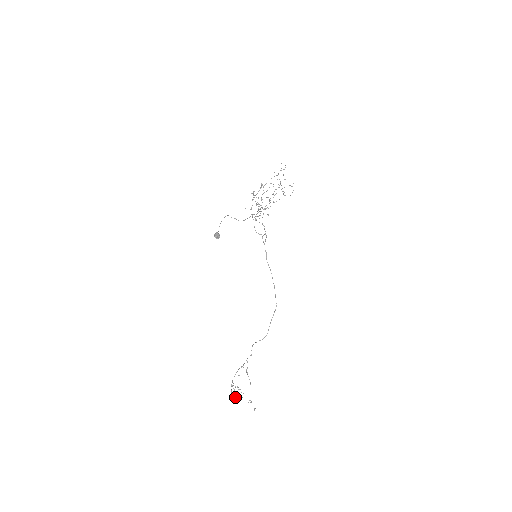
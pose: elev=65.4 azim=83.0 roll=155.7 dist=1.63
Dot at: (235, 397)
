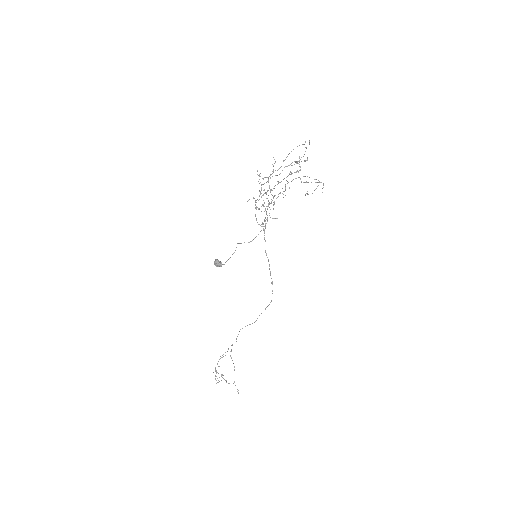
Dot at: (217, 378)
